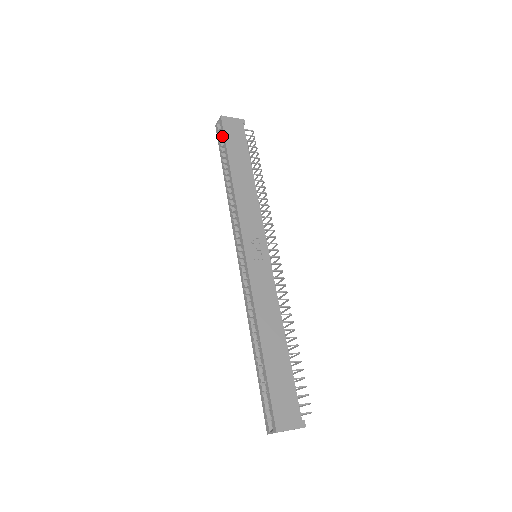
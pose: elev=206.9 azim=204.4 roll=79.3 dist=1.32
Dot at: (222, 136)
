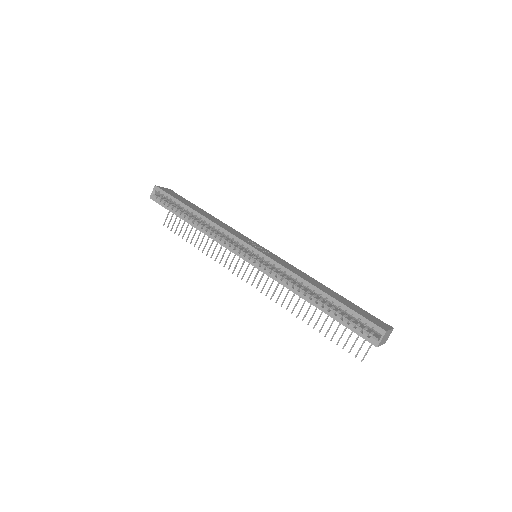
Dot at: (166, 197)
